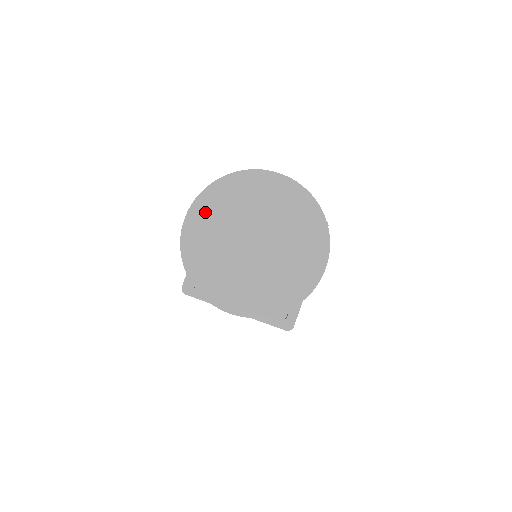
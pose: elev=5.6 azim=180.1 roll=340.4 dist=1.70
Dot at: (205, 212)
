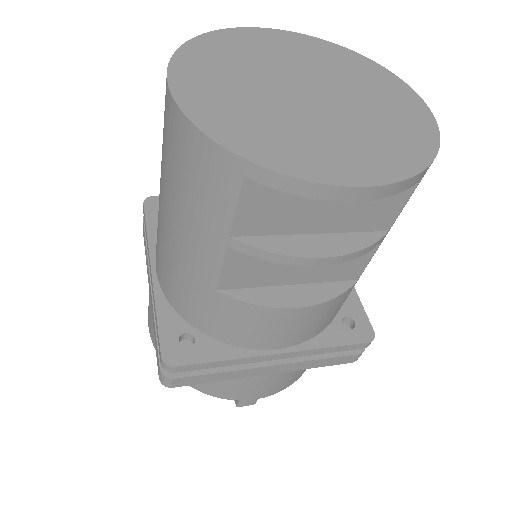
Dot at: (298, 43)
